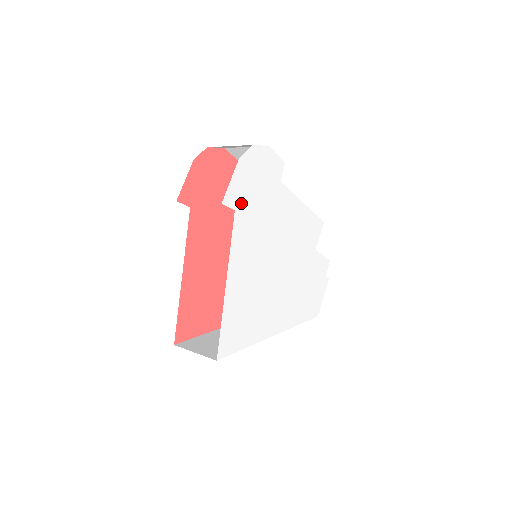
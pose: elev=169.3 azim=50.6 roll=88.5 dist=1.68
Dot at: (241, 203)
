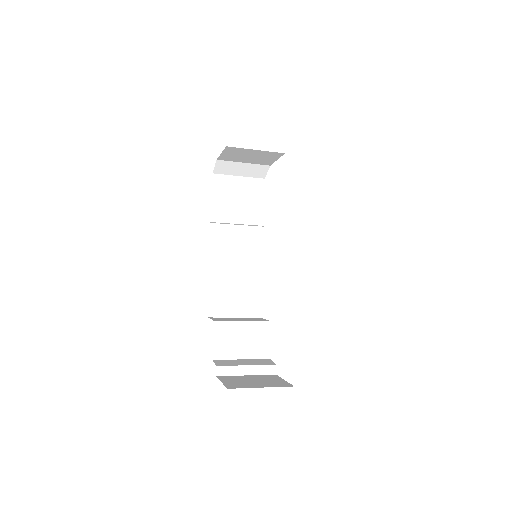
Dot at: occluded
